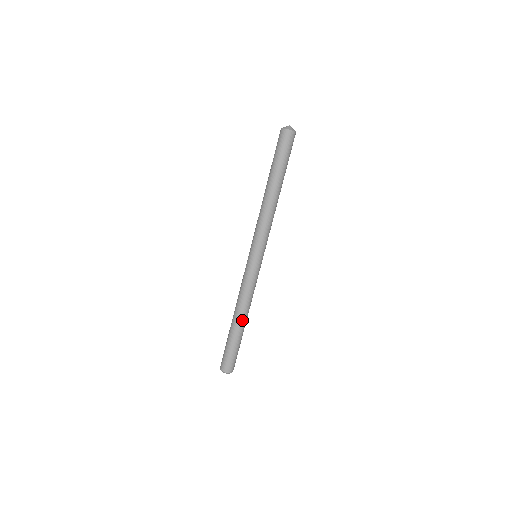
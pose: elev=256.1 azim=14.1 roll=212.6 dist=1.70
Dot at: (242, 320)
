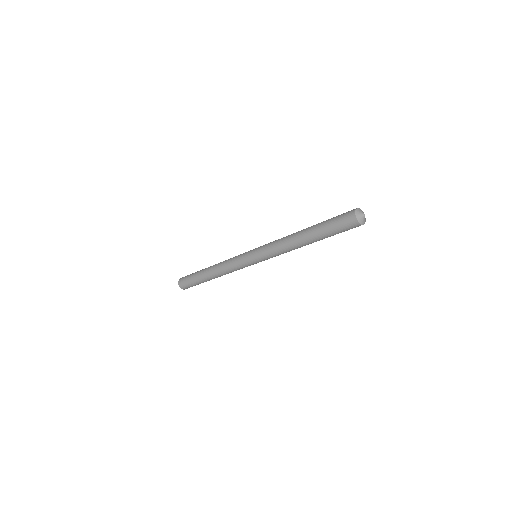
Dot at: occluded
